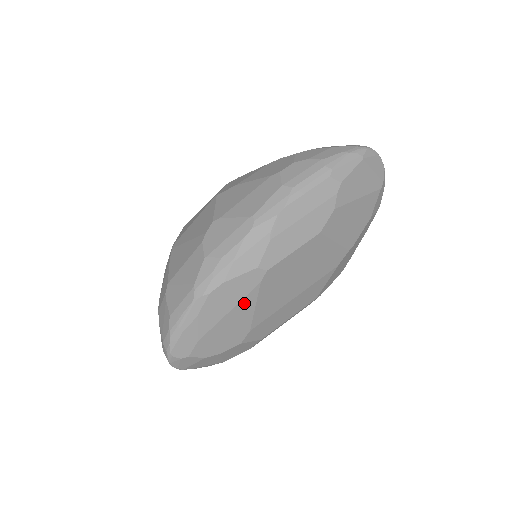
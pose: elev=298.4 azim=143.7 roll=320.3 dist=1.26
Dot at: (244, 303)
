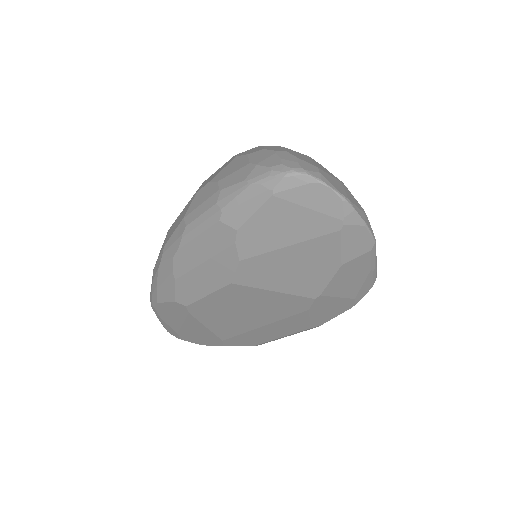
Dot at: (191, 322)
